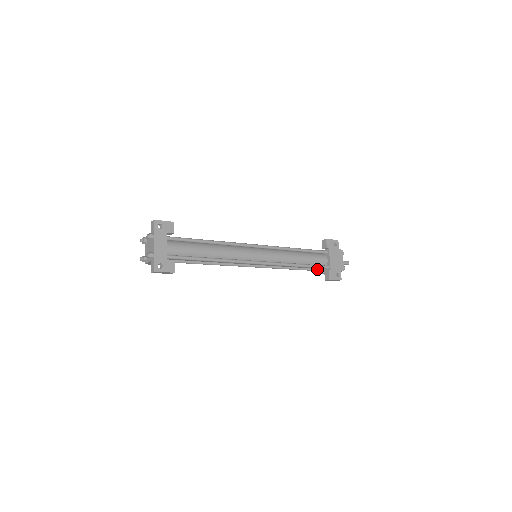
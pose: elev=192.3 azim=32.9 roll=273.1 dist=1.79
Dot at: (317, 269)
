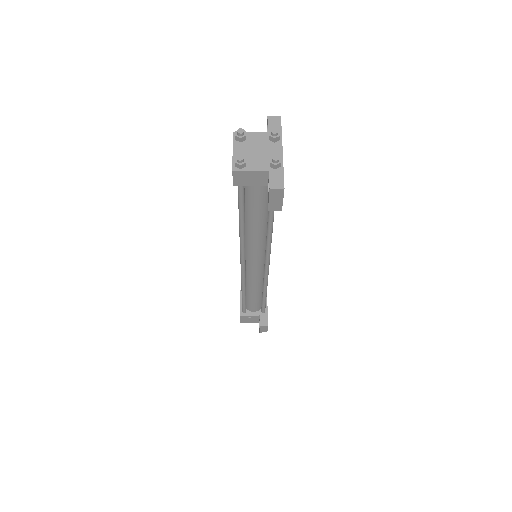
Dot at: (246, 310)
